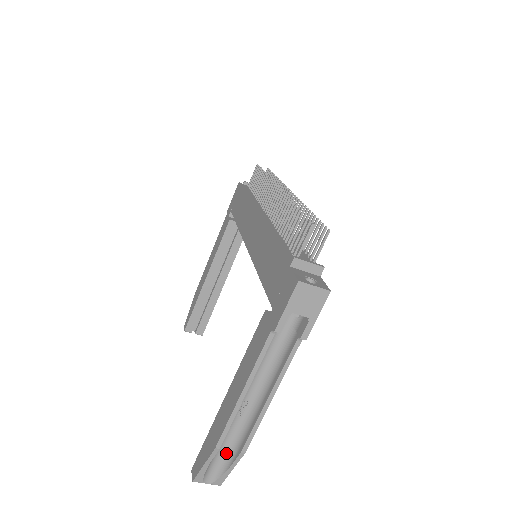
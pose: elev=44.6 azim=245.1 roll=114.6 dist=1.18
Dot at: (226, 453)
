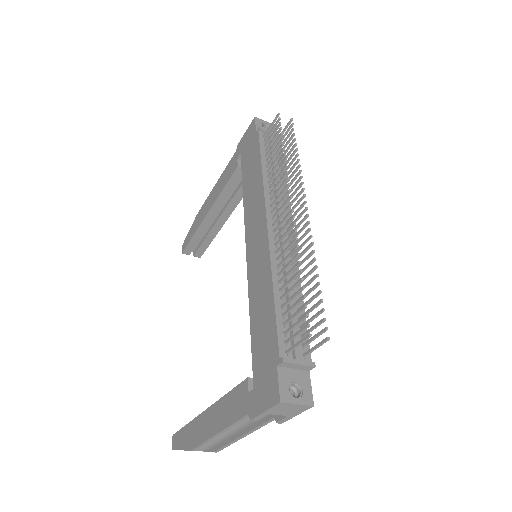
Dot at: occluded
